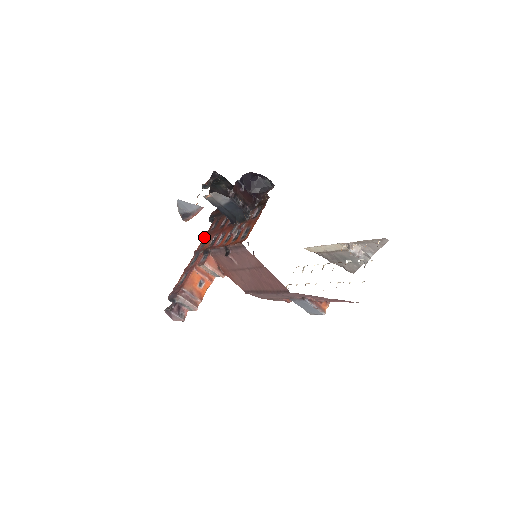
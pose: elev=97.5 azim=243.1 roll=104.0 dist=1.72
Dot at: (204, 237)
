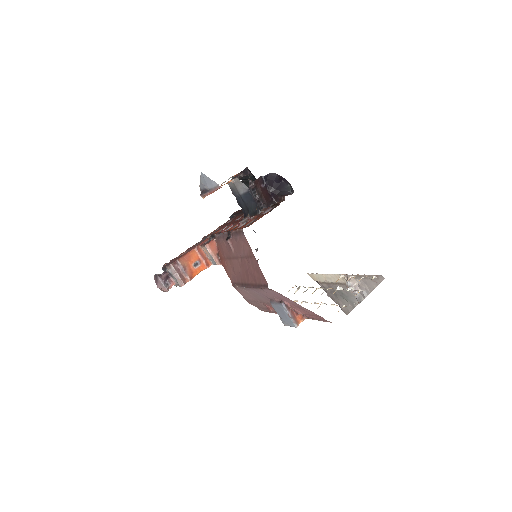
Dot at: (218, 227)
